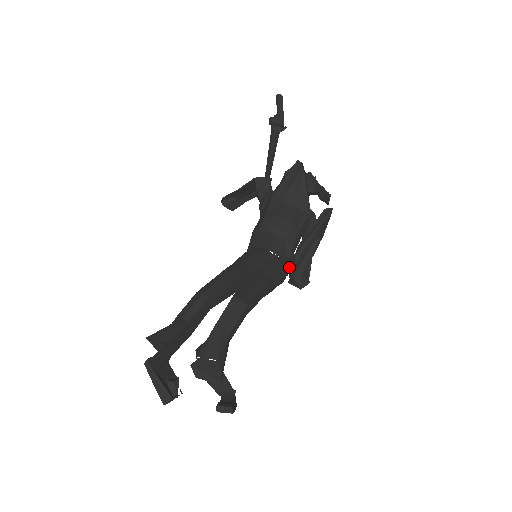
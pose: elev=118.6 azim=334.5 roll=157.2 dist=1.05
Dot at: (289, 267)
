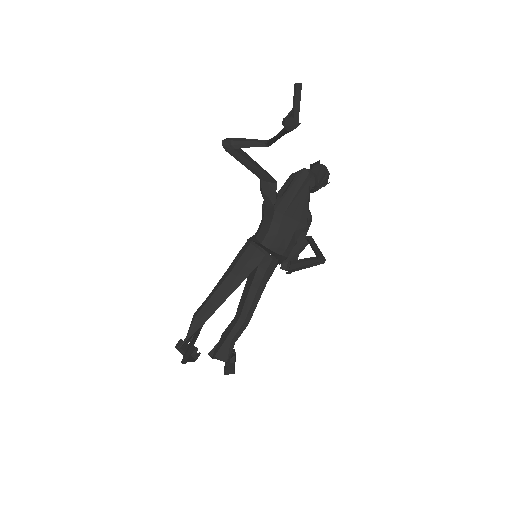
Dot at: occluded
